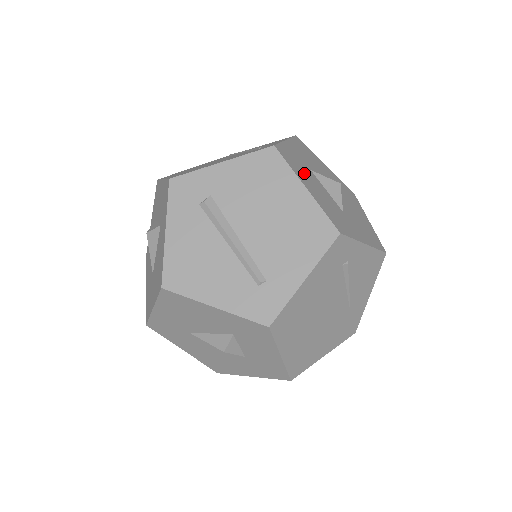
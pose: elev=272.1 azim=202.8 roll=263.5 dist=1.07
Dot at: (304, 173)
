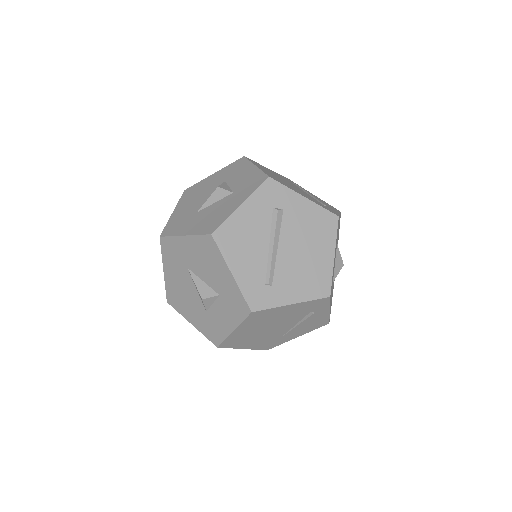
Dot at: (336, 244)
